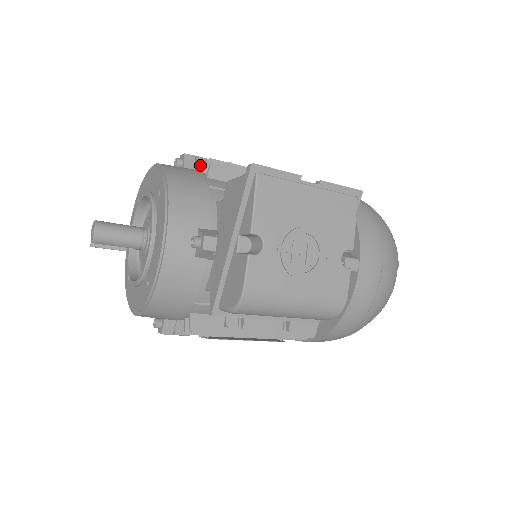
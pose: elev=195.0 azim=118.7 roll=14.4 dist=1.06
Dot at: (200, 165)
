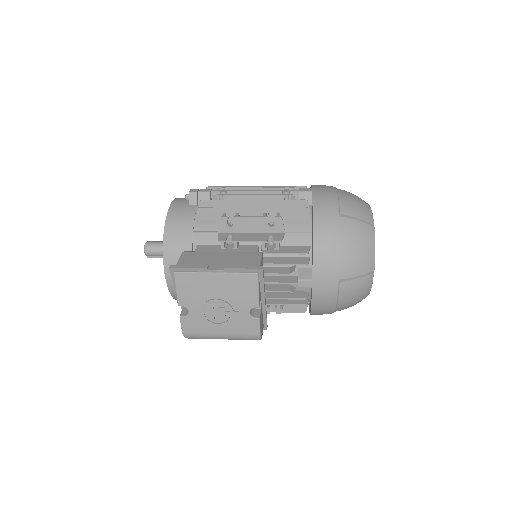
Dot at: (201, 199)
